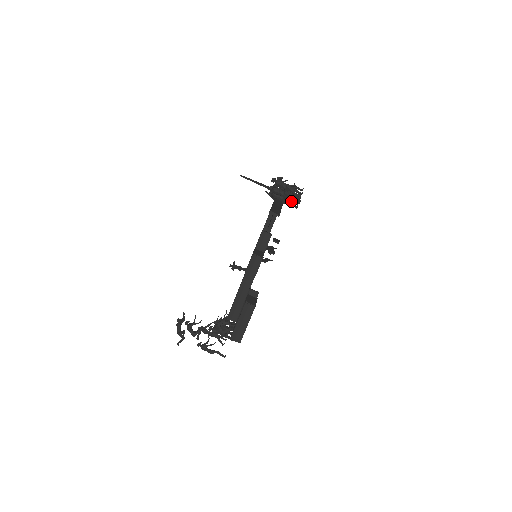
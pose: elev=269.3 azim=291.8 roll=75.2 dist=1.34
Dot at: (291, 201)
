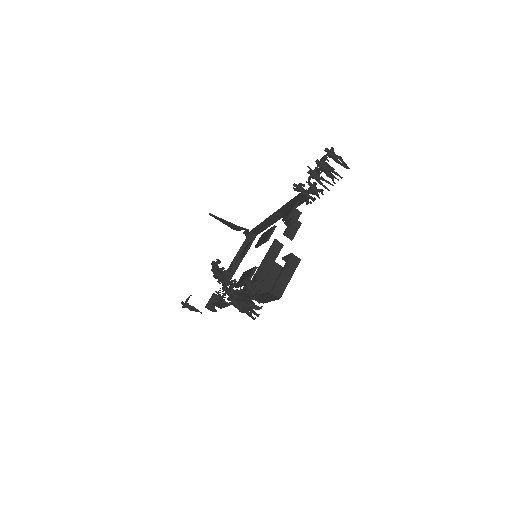
Dot at: (308, 199)
